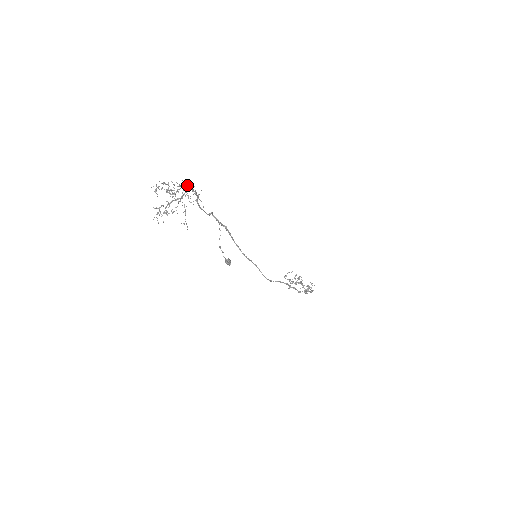
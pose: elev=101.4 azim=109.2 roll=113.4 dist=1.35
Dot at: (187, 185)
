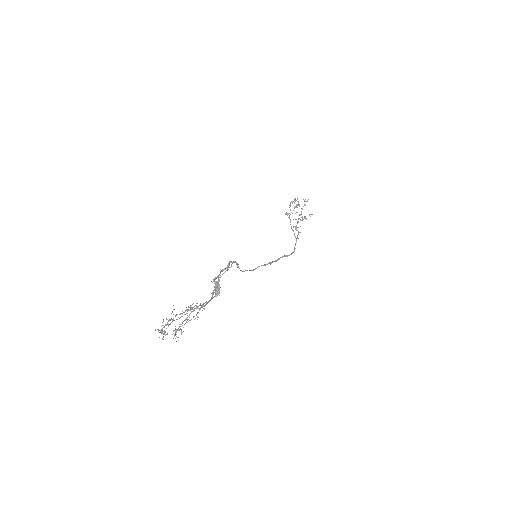
Dot at: (204, 308)
